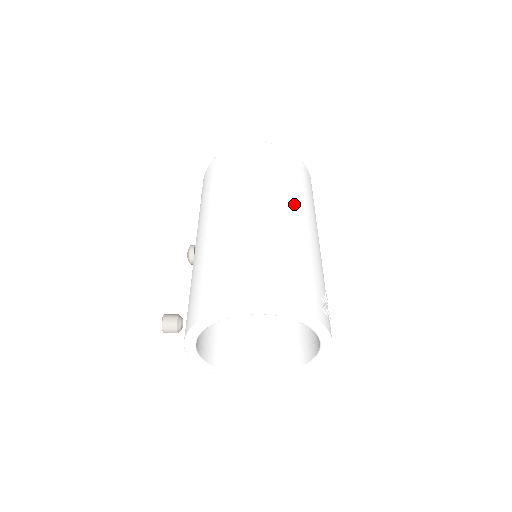
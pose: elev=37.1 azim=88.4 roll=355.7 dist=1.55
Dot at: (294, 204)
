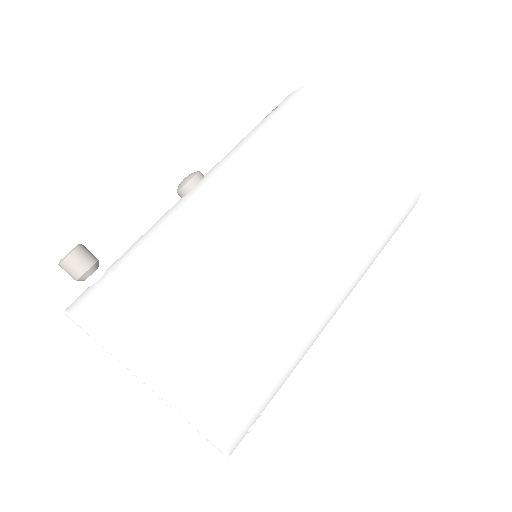
Dot at: (353, 267)
